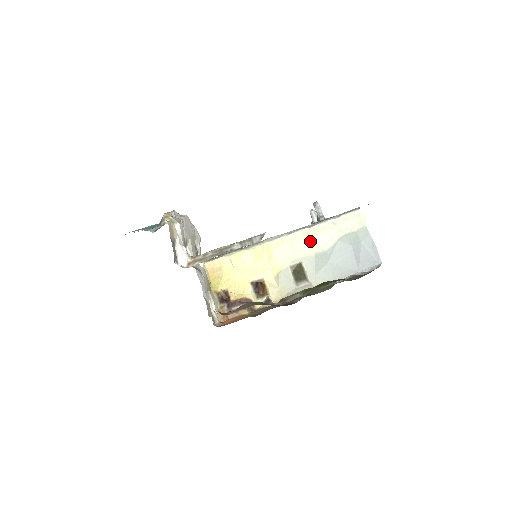
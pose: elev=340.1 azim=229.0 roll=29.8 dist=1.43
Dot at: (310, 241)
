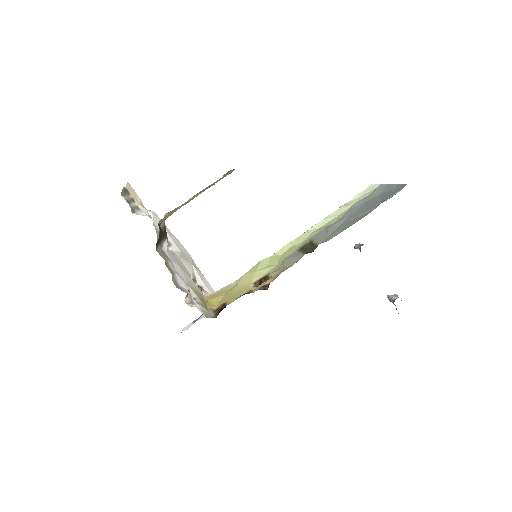
Dot at: occluded
